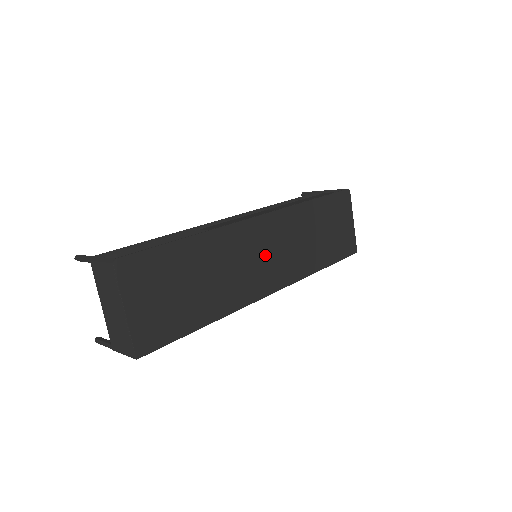
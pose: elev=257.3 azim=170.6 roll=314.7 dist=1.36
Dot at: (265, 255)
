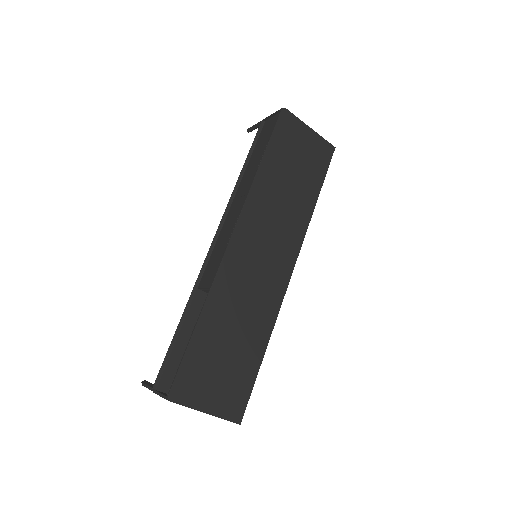
Dot at: (262, 257)
